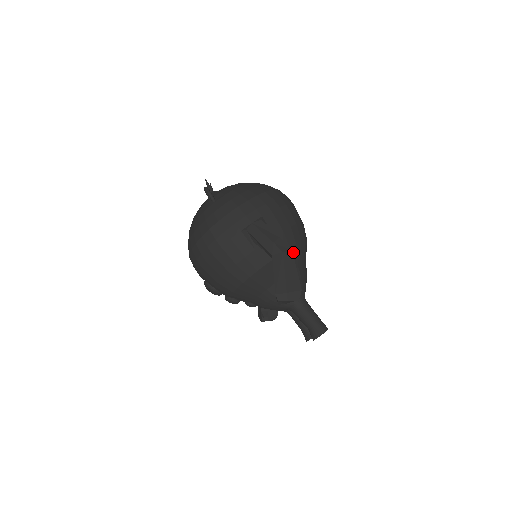
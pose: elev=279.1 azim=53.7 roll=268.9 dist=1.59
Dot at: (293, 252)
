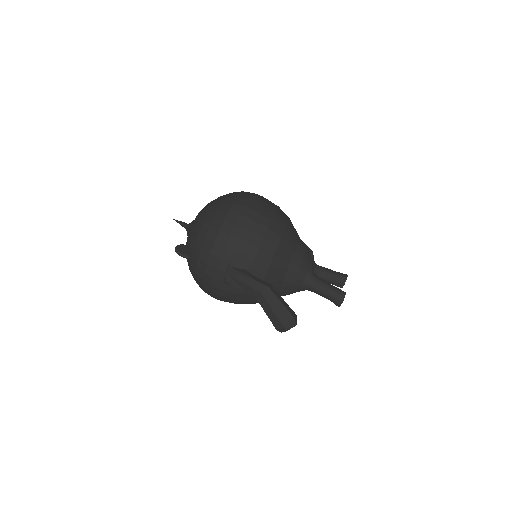
Dot at: (276, 262)
